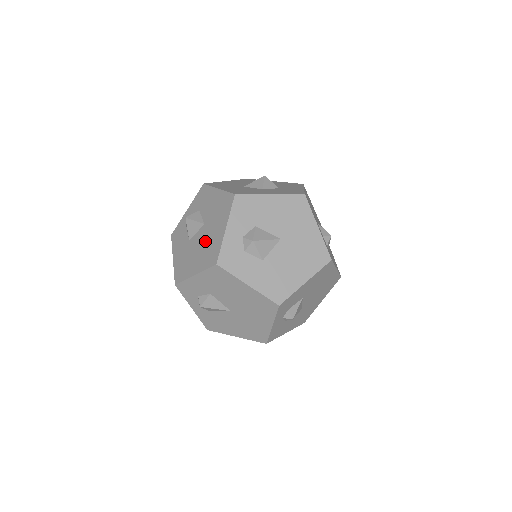
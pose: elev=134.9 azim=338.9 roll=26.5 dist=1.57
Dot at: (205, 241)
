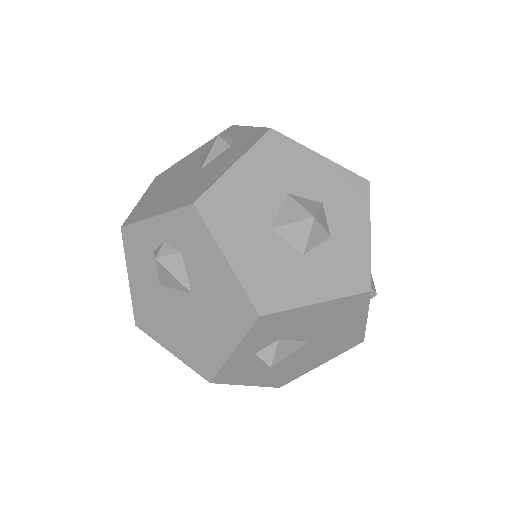
Dot at: (192, 326)
